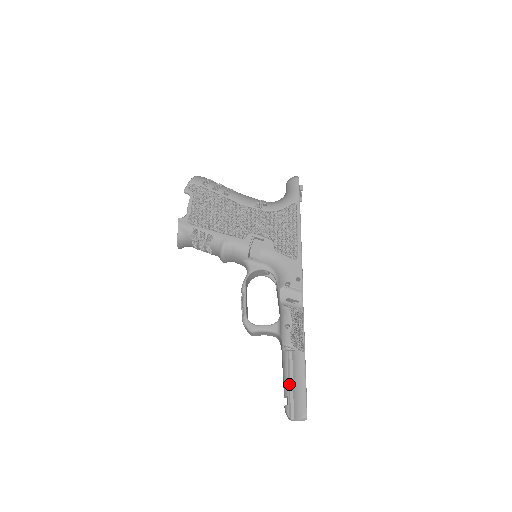
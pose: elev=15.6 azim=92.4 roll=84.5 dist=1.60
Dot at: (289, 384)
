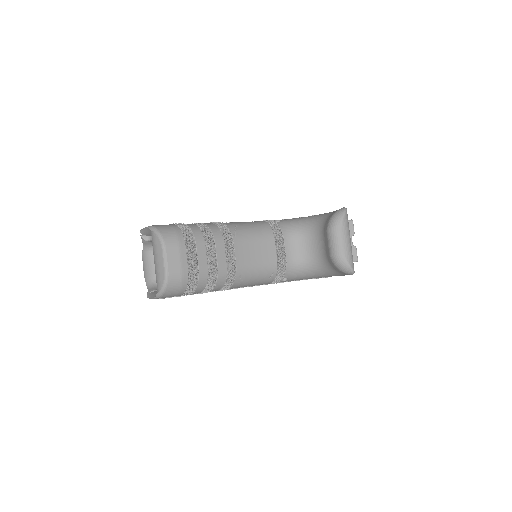
Dot at: occluded
